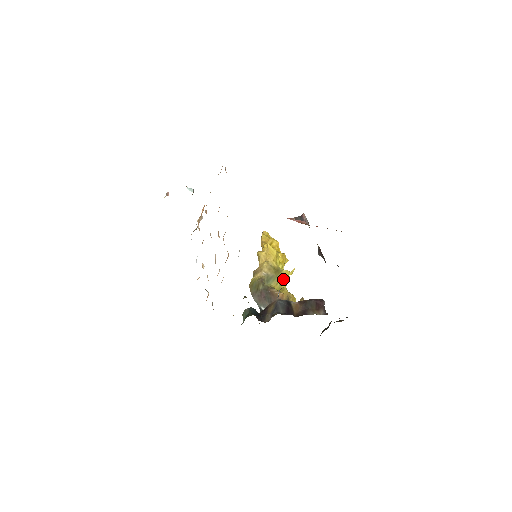
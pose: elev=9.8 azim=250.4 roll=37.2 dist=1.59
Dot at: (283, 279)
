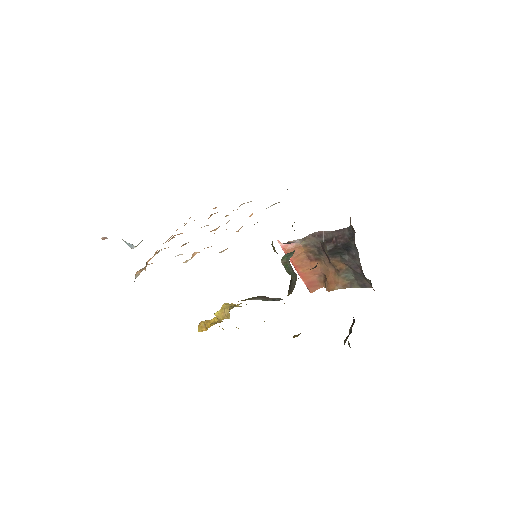
Dot at: occluded
